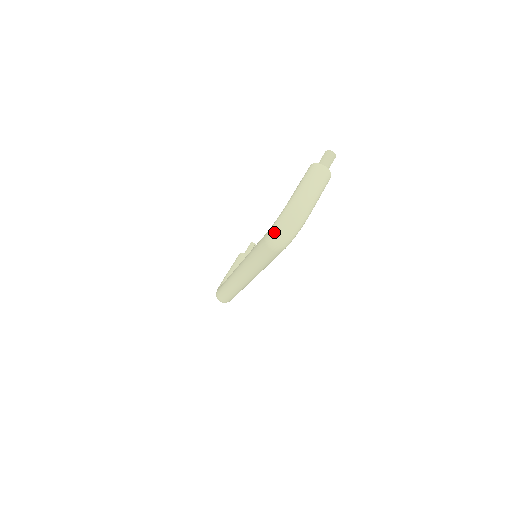
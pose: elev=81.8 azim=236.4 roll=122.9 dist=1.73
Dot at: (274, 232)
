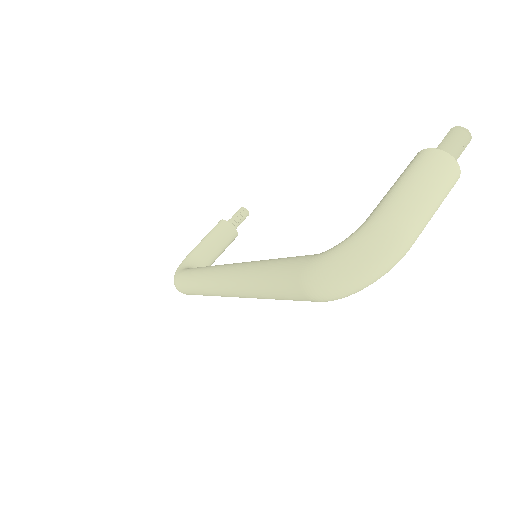
Dot at: (328, 272)
